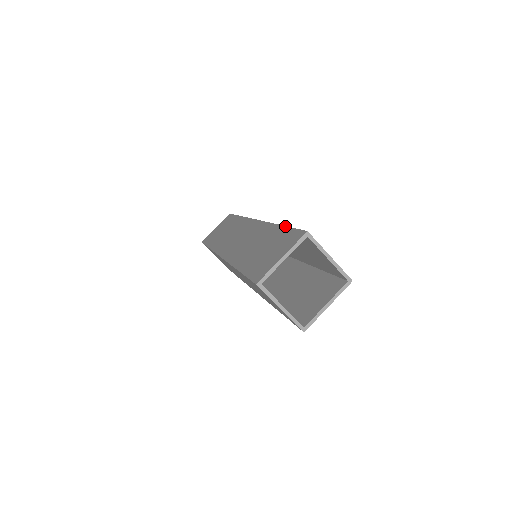
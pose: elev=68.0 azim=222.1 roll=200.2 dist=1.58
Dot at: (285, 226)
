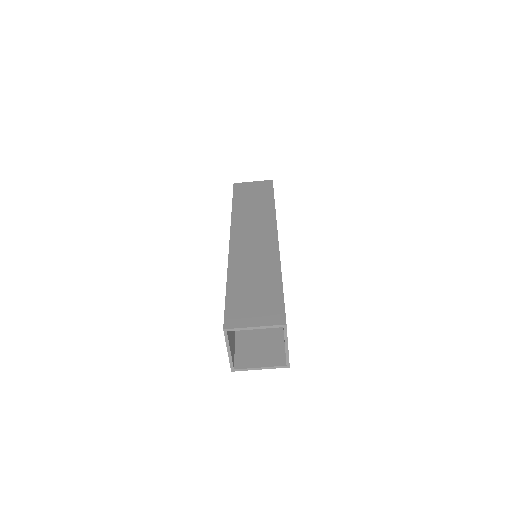
Dot at: occluded
